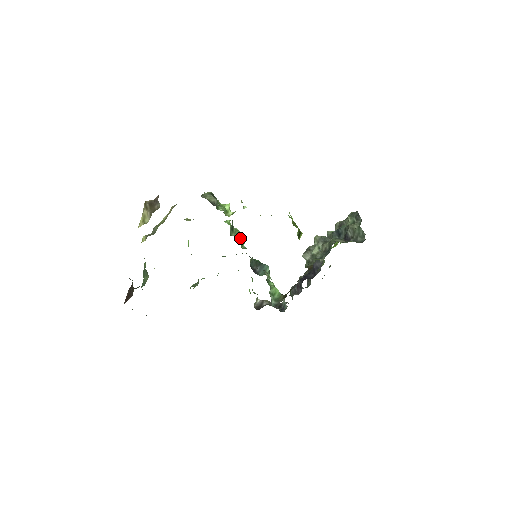
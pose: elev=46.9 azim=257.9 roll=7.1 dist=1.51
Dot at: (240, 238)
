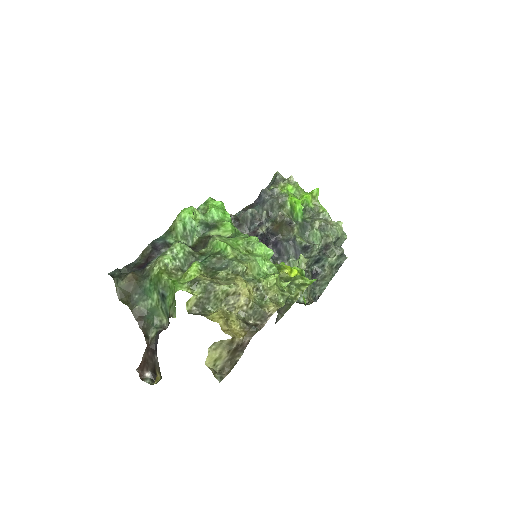
Dot at: occluded
